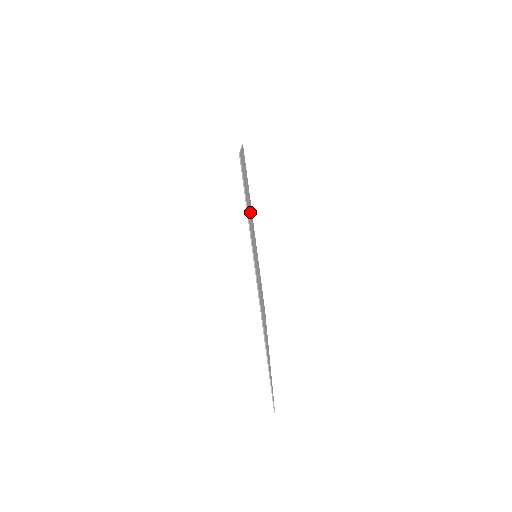
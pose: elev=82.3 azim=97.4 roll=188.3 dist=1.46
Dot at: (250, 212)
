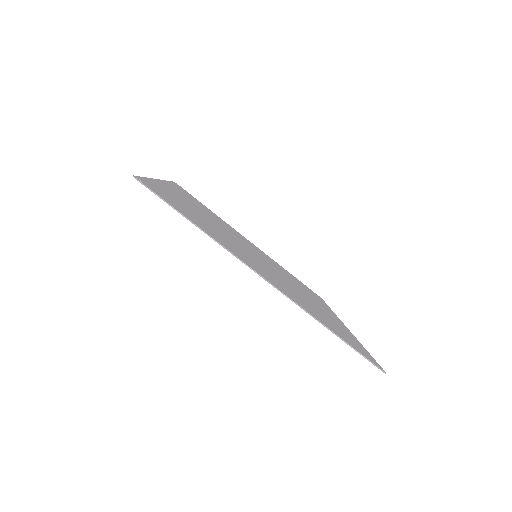
Dot at: (215, 224)
